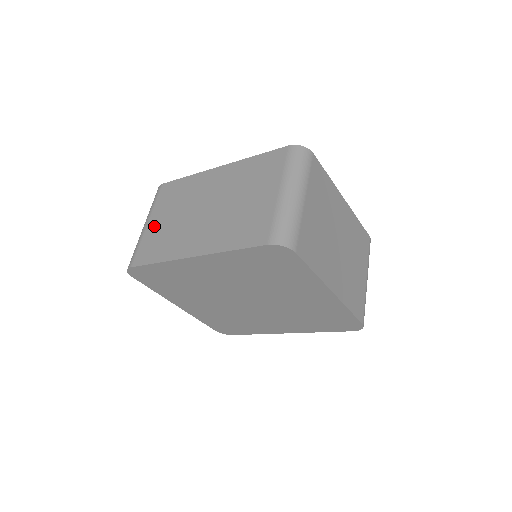
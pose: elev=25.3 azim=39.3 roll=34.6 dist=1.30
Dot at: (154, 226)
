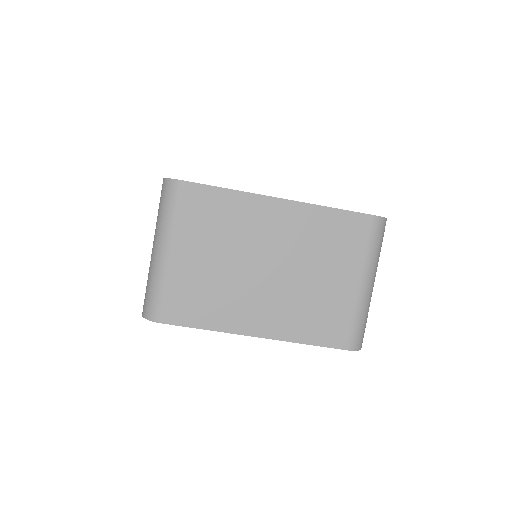
Dot at: occluded
